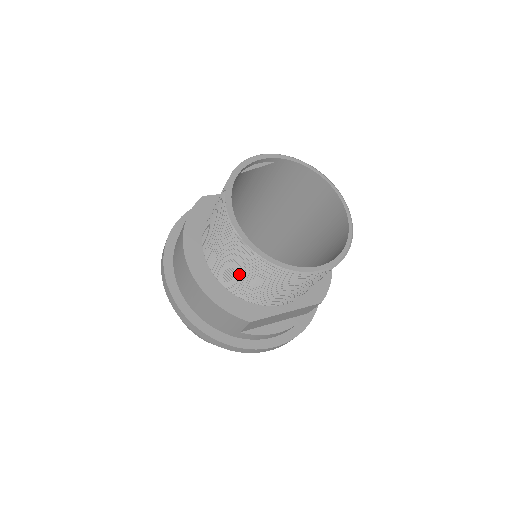
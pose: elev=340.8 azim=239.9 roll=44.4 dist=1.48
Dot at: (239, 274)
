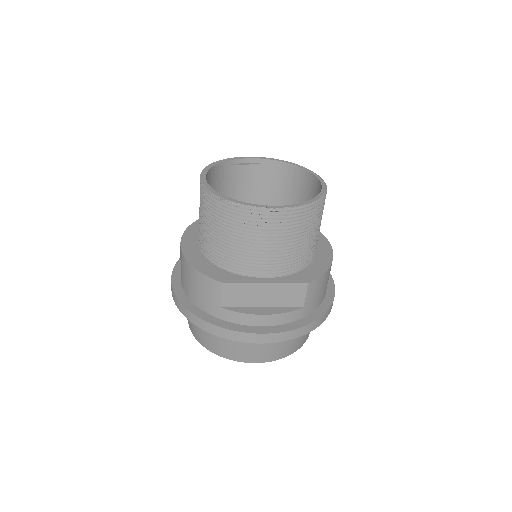
Dot at: (210, 231)
